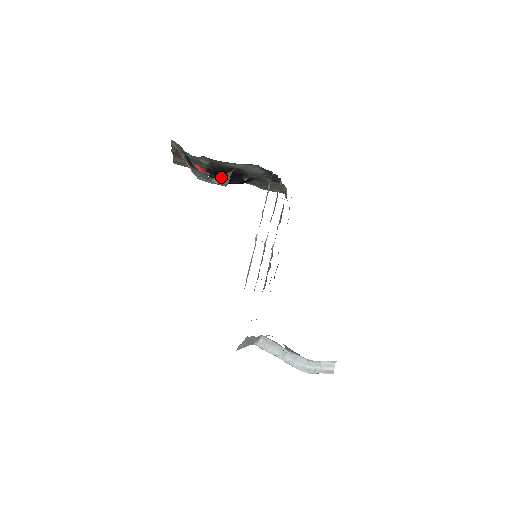
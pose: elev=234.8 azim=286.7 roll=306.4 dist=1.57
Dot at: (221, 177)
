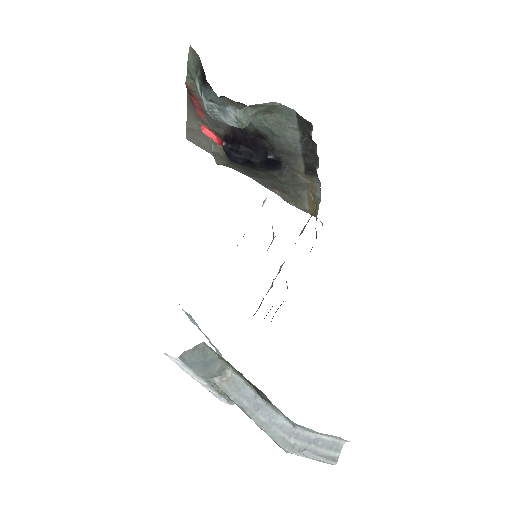
Dot at: (239, 148)
